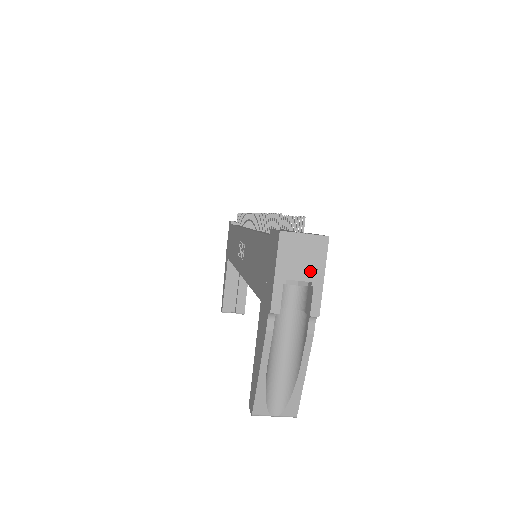
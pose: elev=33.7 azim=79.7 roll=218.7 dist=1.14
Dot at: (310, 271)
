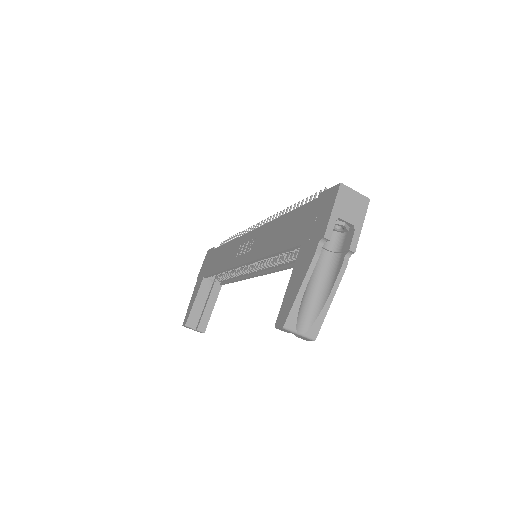
Dot at: (355, 218)
